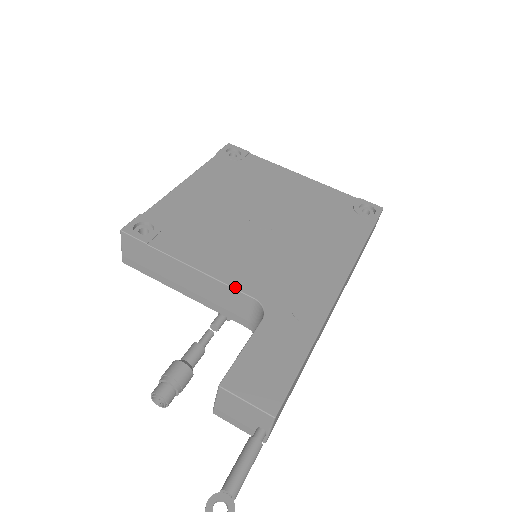
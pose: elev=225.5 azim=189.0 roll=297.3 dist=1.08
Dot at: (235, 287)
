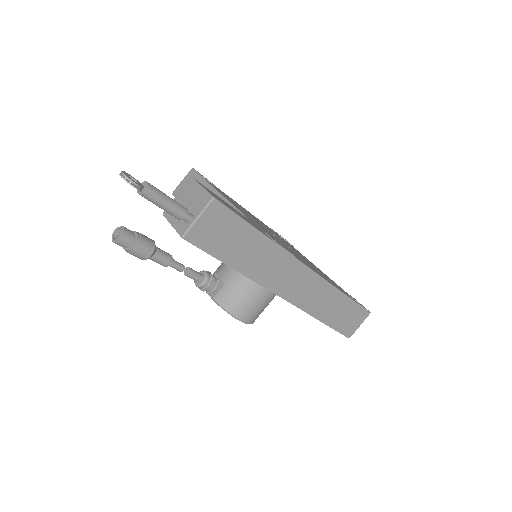
Dot at: (237, 208)
